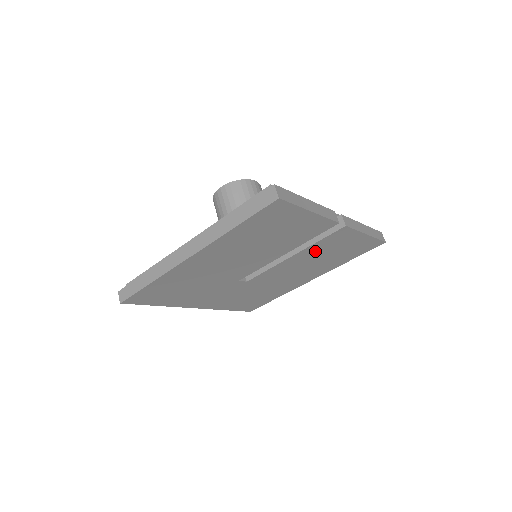
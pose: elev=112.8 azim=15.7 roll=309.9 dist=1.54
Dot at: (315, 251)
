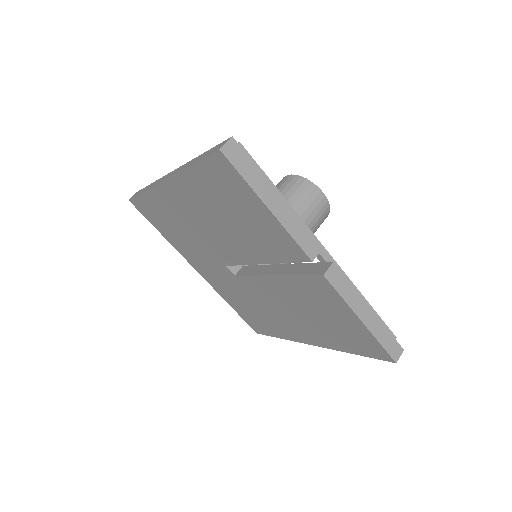
Dot at: (299, 292)
